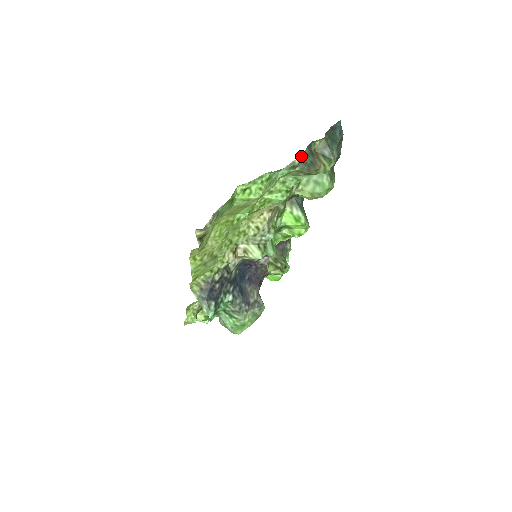
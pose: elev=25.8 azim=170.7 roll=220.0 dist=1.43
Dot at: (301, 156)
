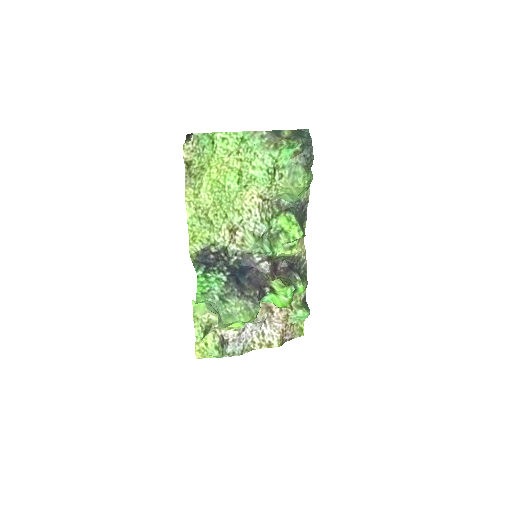
Dot at: (269, 131)
